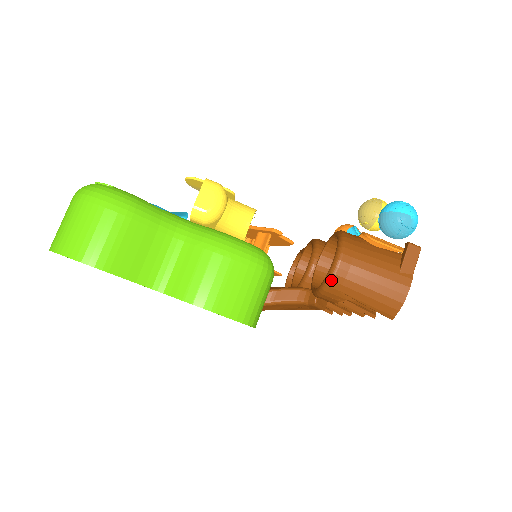
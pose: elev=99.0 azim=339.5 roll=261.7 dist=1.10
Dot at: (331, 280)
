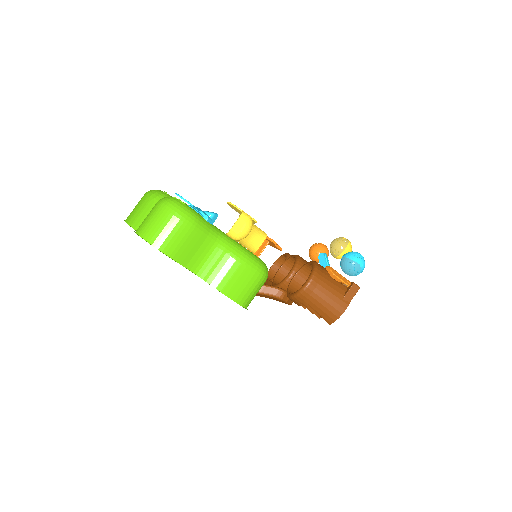
Dot at: (301, 293)
